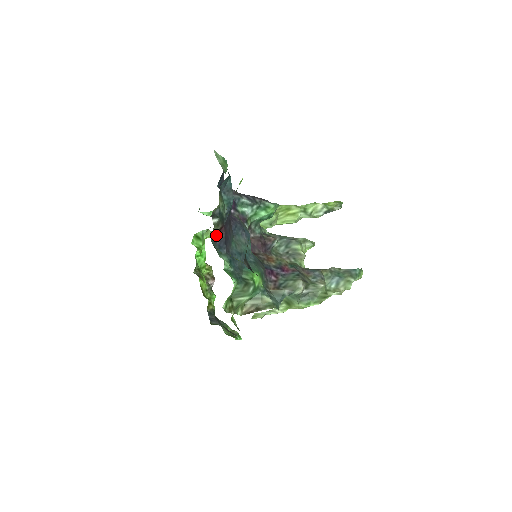
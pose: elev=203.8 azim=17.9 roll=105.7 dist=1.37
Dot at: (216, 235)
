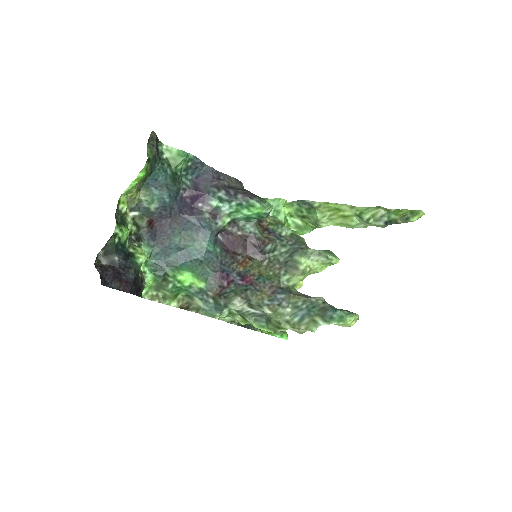
Dot at: (148, 226)
